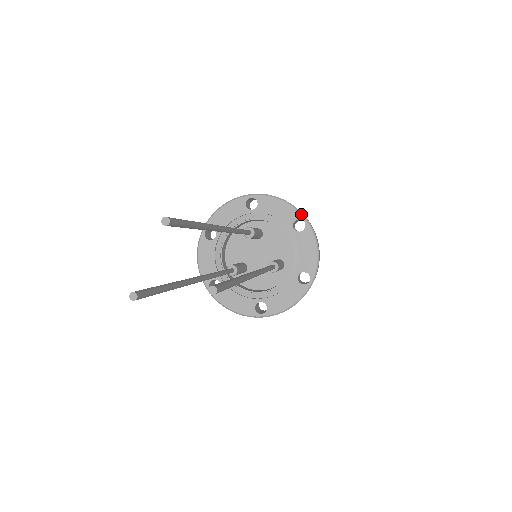
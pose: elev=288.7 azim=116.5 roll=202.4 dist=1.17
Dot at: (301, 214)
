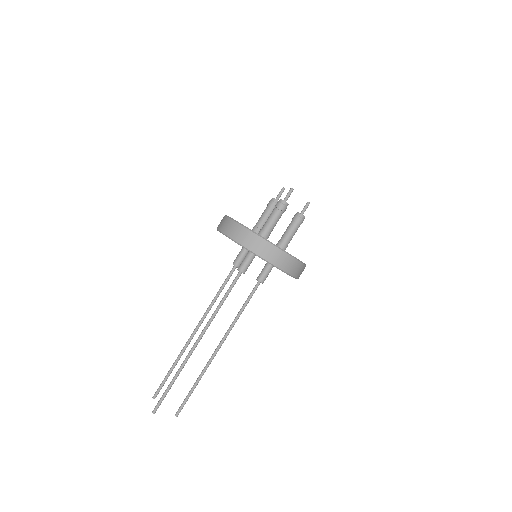
Dot at: occluded
